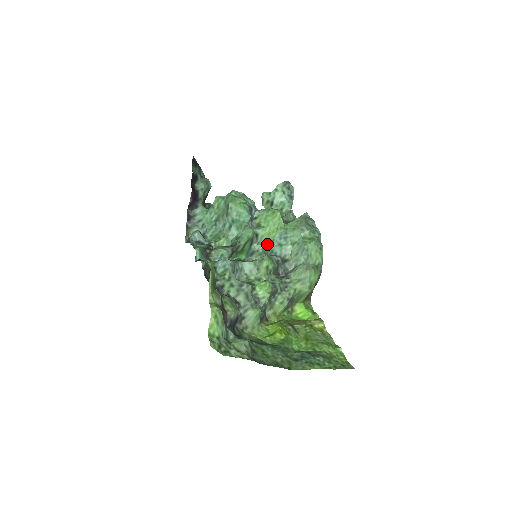
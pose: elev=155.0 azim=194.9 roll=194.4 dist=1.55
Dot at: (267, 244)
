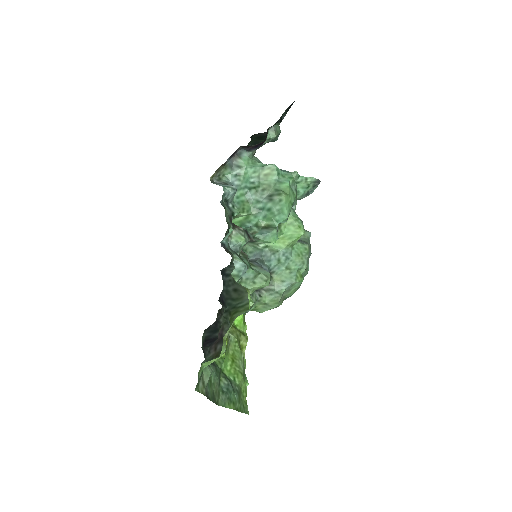
Dot at: (271, 249)
